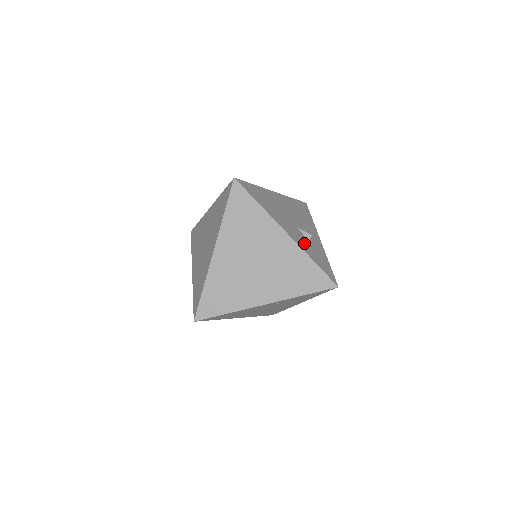
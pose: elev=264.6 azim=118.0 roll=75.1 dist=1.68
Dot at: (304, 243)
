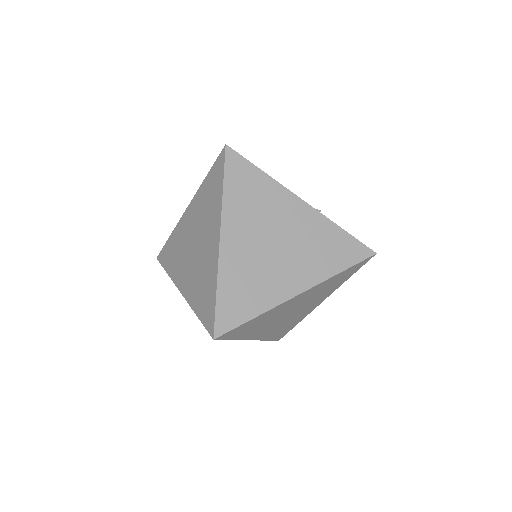
Dot at: occluded
